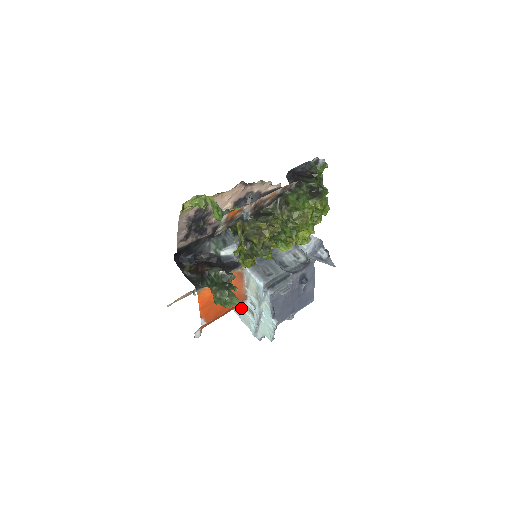
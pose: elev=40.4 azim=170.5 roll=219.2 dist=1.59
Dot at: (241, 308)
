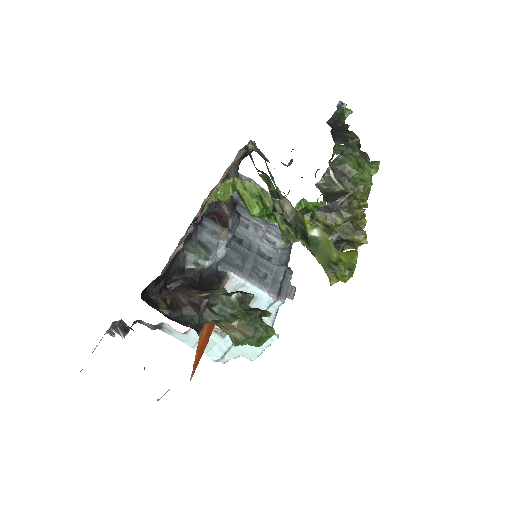
Dot at: (195, 331)
